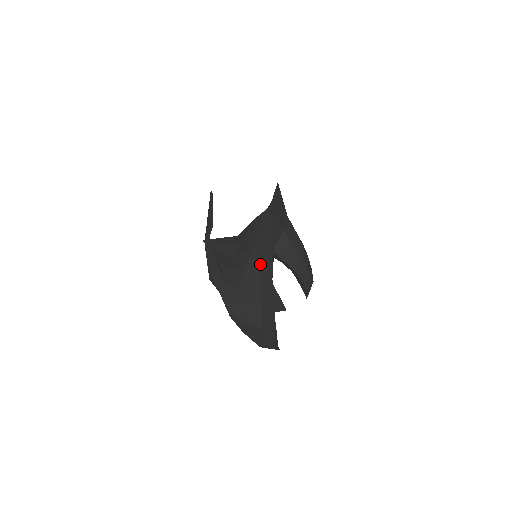
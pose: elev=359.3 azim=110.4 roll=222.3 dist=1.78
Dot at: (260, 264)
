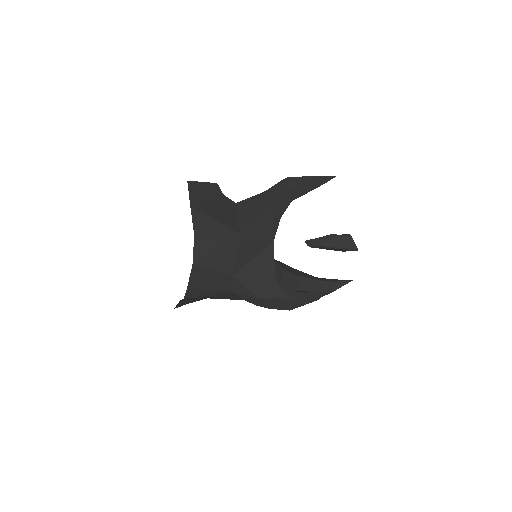
Dot at: (229, 298)
